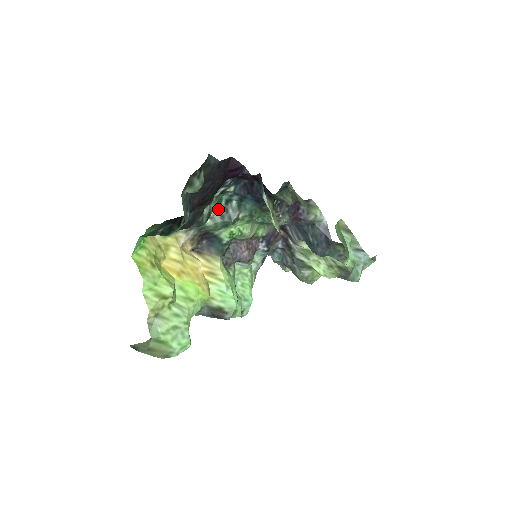
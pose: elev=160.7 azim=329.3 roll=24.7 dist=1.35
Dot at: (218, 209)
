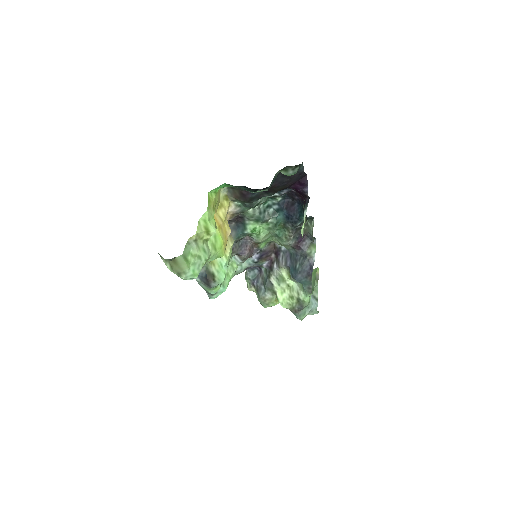
Dot at: (261, 207)
